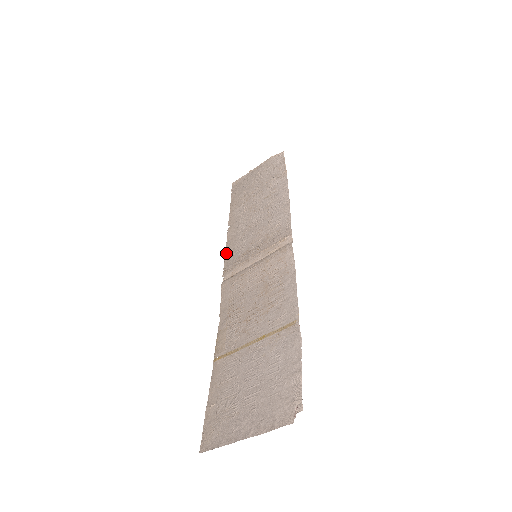
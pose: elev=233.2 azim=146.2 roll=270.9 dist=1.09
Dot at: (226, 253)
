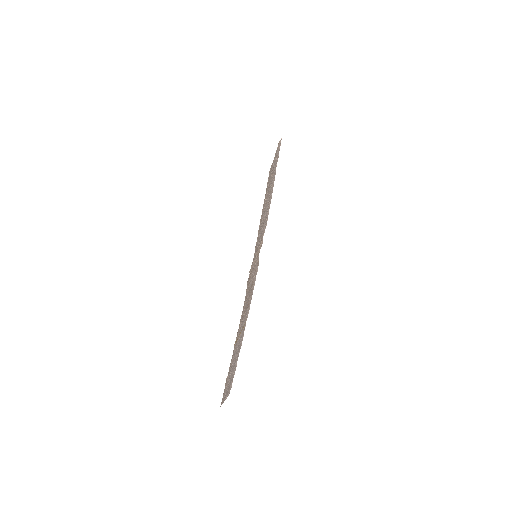
Dot at: (255, 250)
